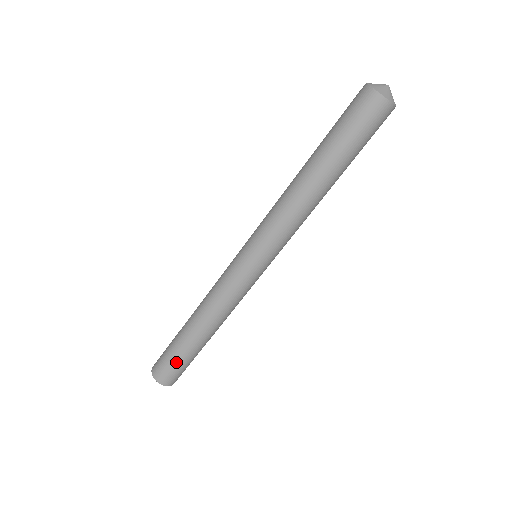
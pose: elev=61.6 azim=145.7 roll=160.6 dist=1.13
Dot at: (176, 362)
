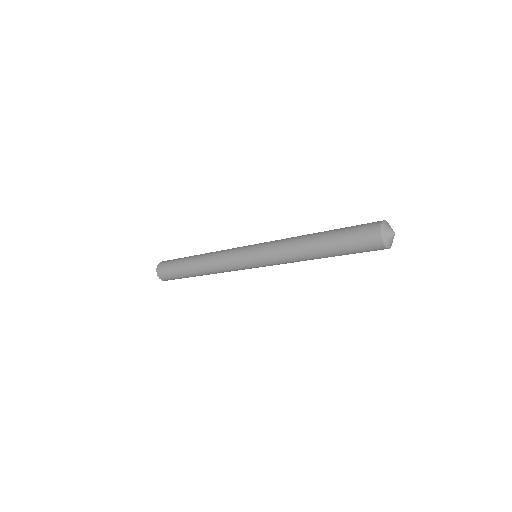
Dot at: (173, 271)
